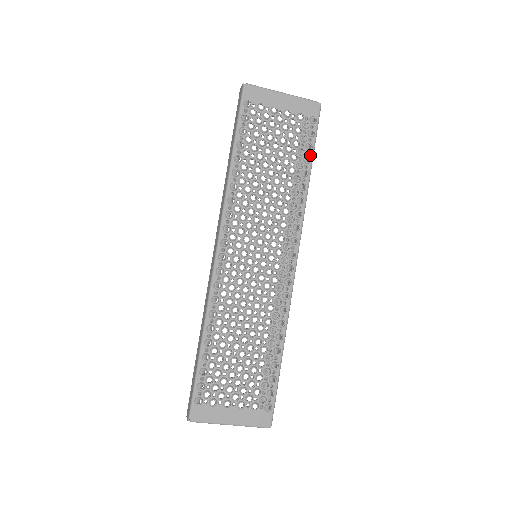
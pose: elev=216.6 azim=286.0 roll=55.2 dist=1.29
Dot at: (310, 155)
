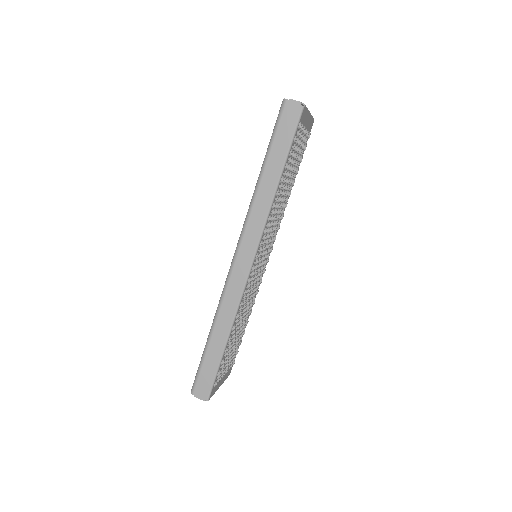
Dot at: occluded
